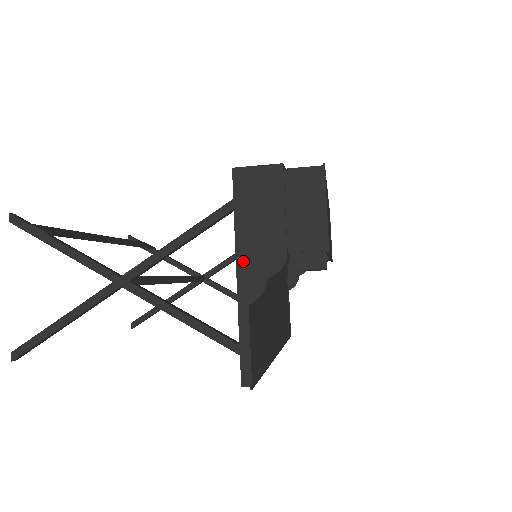
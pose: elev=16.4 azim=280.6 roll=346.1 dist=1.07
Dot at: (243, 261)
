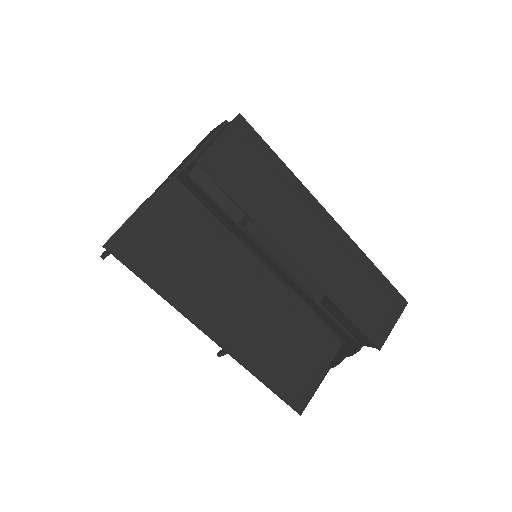
Dot at: (169, 176)
